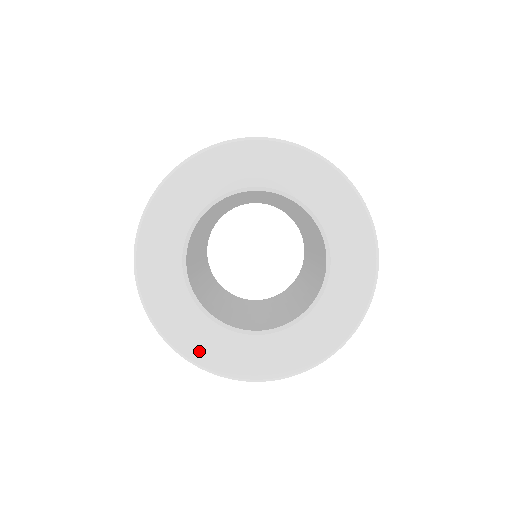
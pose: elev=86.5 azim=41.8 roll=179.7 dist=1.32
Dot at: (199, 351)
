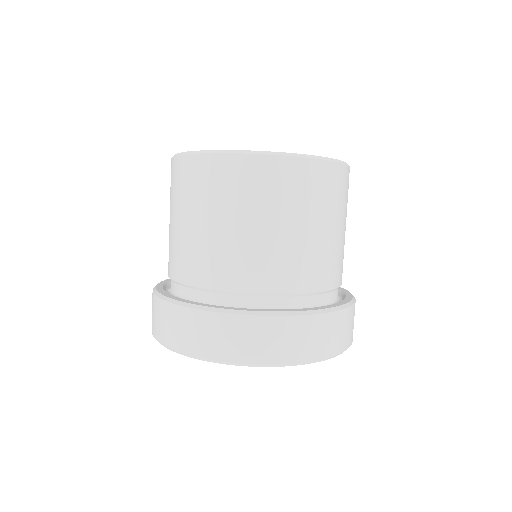
Dot at: occluded
